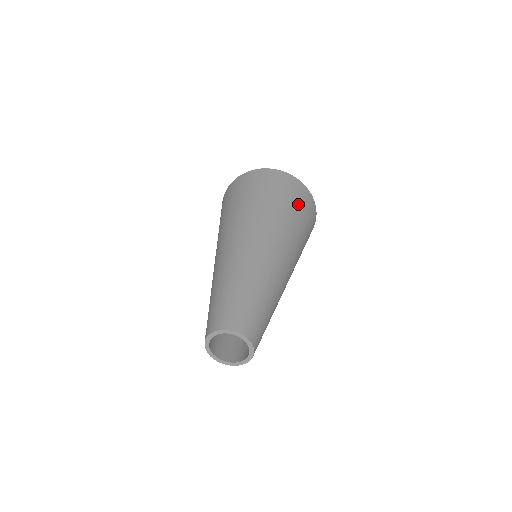
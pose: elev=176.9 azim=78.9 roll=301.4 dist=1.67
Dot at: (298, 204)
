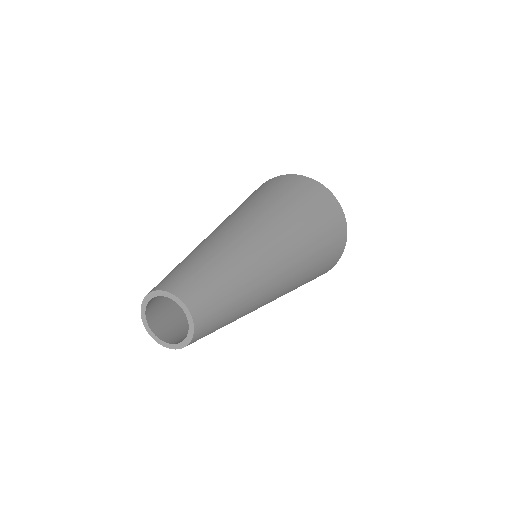
Dot at: (322, 213)
